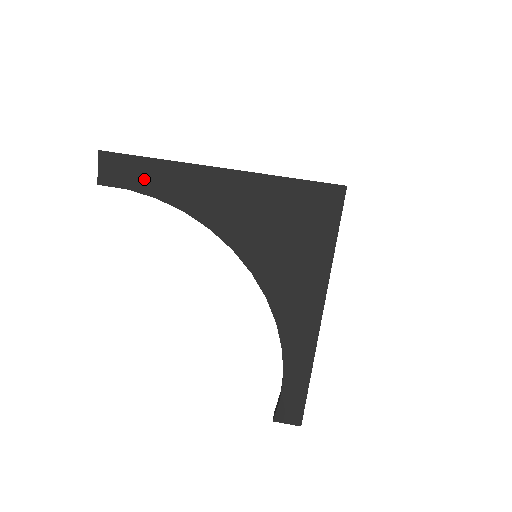
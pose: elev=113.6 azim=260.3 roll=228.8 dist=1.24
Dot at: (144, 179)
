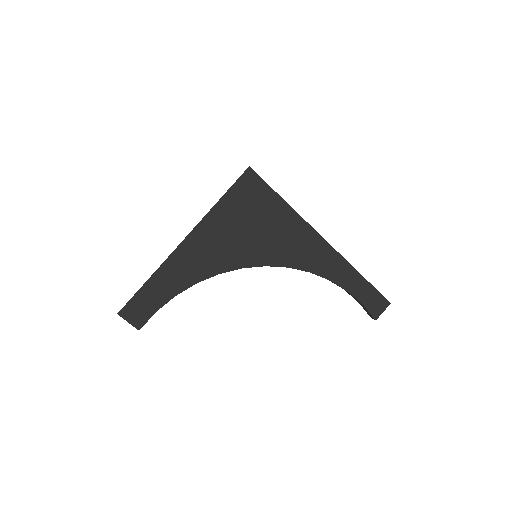
Dot at: (157, 296)
